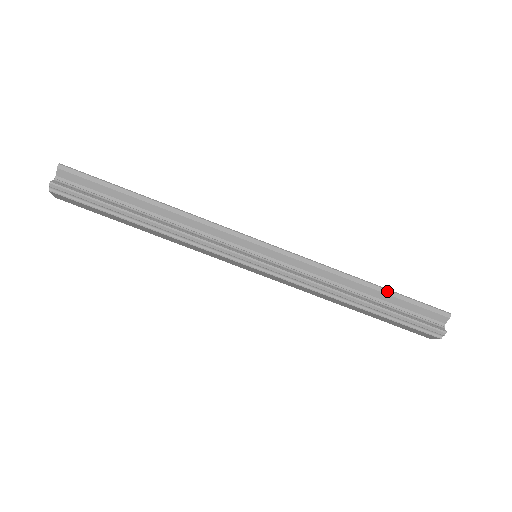
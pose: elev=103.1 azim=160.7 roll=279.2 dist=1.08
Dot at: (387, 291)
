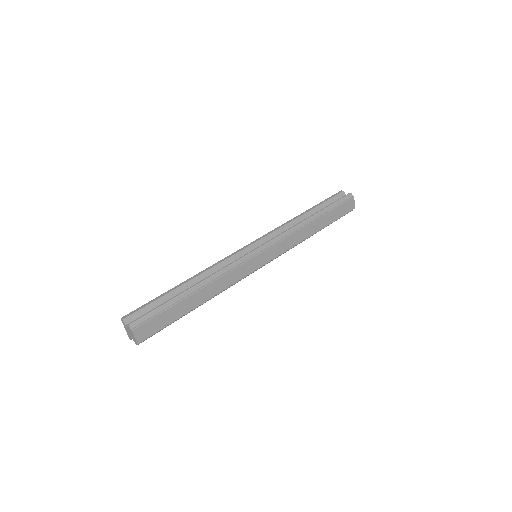
Dot at: (313, 207)
